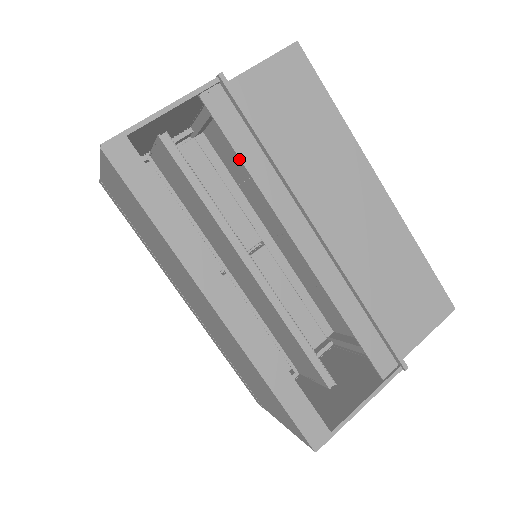
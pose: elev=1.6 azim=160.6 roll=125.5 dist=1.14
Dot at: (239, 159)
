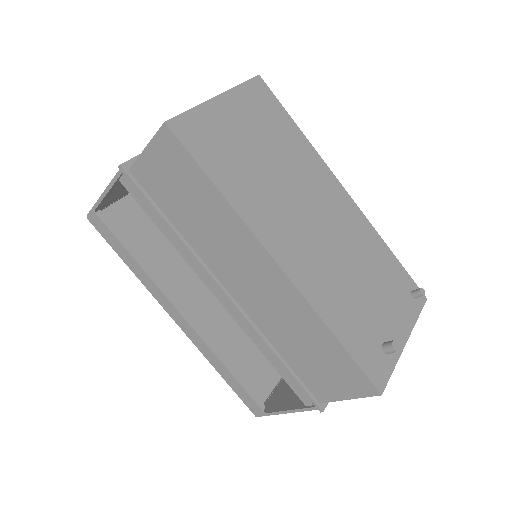
Dot at: (160, 228)
